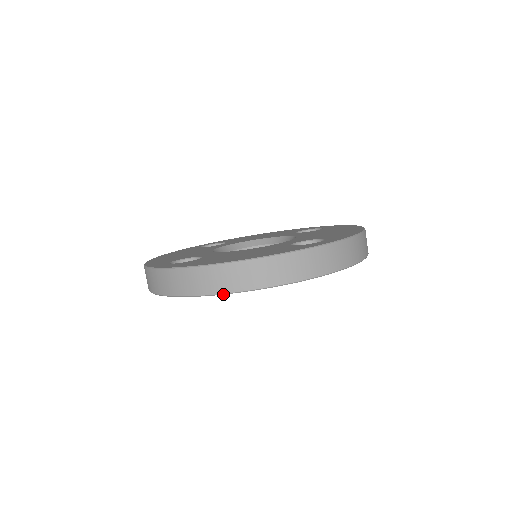
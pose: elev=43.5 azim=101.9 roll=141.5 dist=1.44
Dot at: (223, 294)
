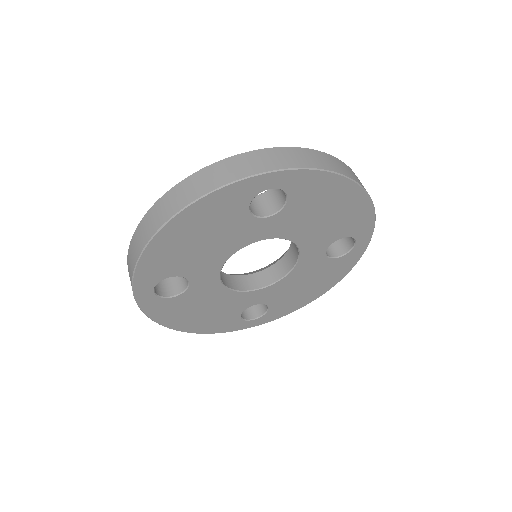
Dot at: (153, 237)
